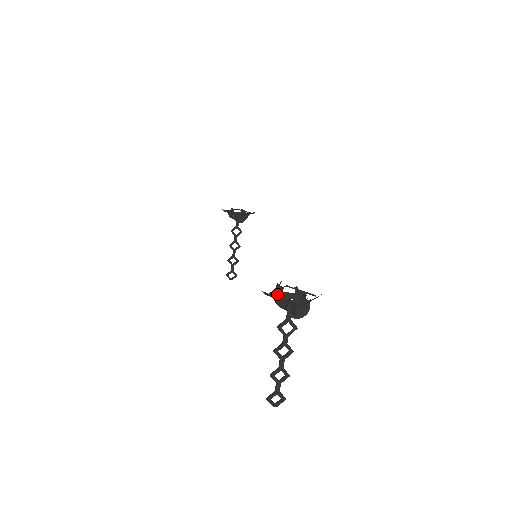
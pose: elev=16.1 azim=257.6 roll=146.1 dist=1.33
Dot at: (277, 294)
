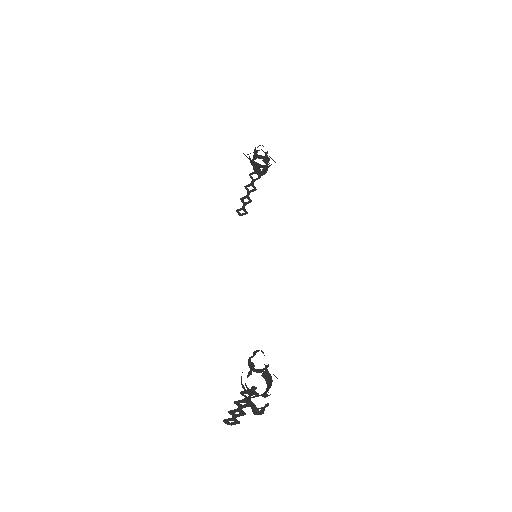
Dot at: occluded
